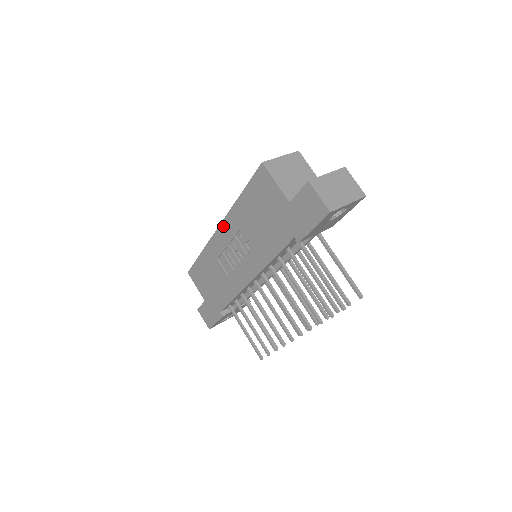
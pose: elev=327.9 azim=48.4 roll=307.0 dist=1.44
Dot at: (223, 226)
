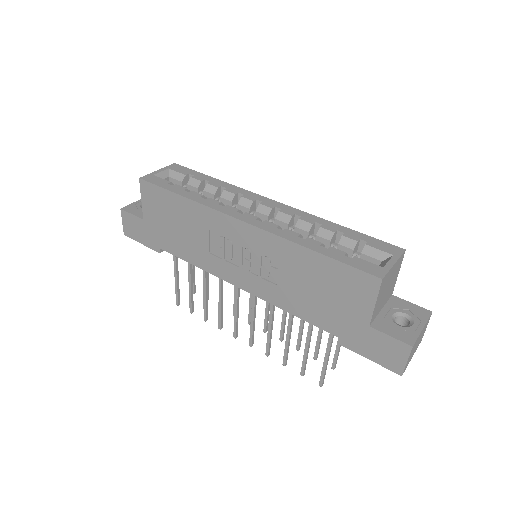
Dot at: (254, 231)
